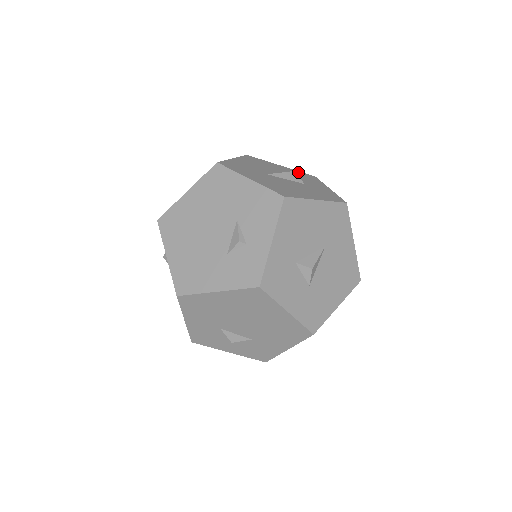
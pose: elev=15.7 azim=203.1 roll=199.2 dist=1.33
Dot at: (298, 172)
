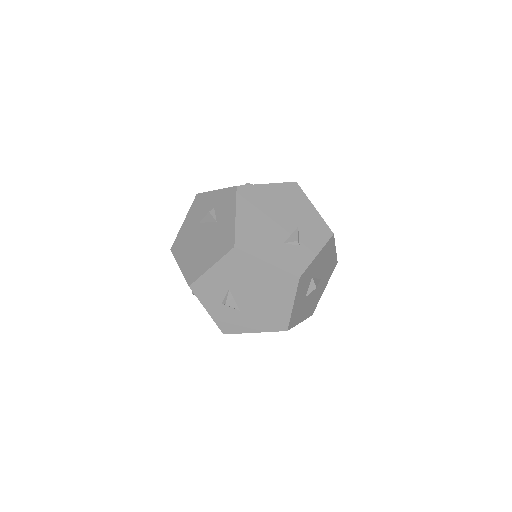
Dot at: occluded
